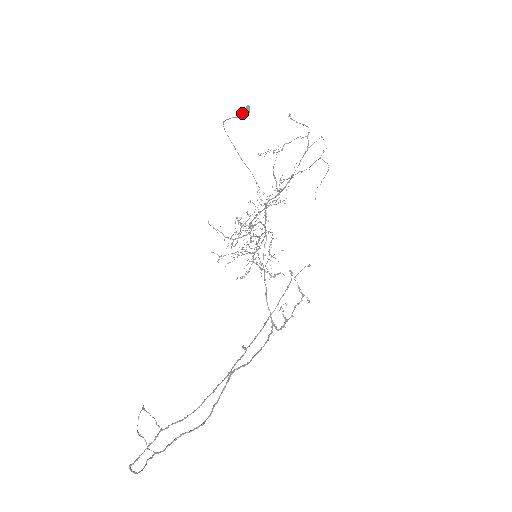
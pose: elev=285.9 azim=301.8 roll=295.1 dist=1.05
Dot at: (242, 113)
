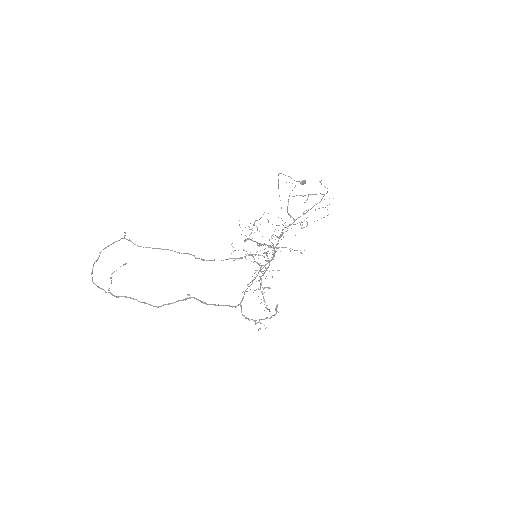
Dot at: (298, 181)
